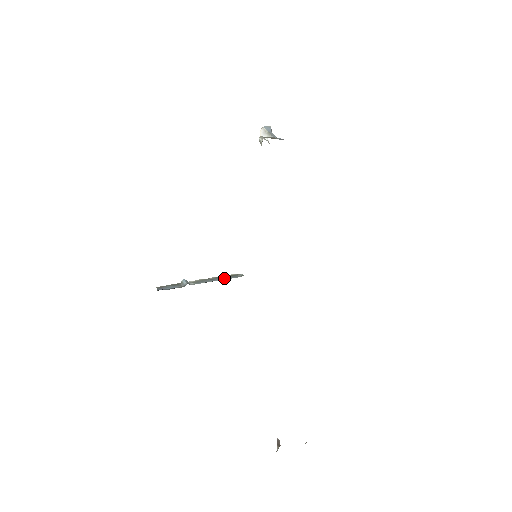
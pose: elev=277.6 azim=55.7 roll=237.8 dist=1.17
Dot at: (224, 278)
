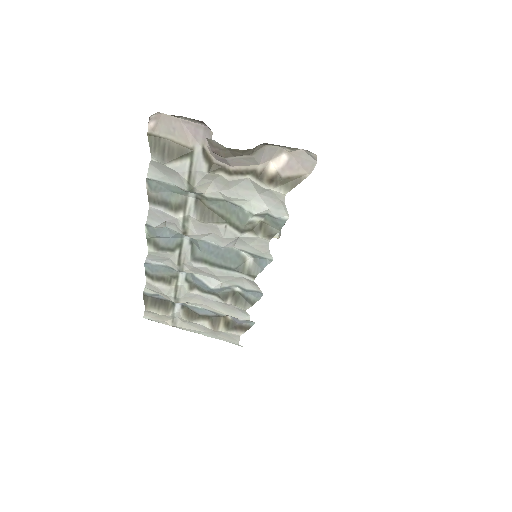
Dot at: occluded
